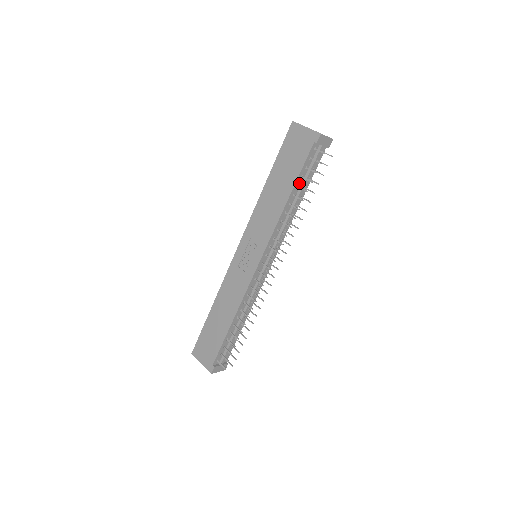
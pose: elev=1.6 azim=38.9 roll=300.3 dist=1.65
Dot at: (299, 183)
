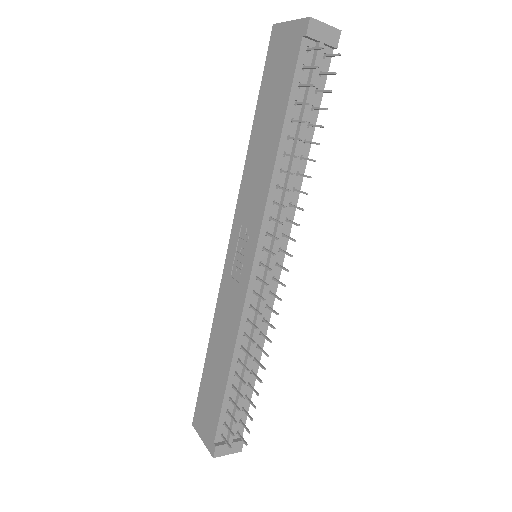
Dot at: (294, 115)
